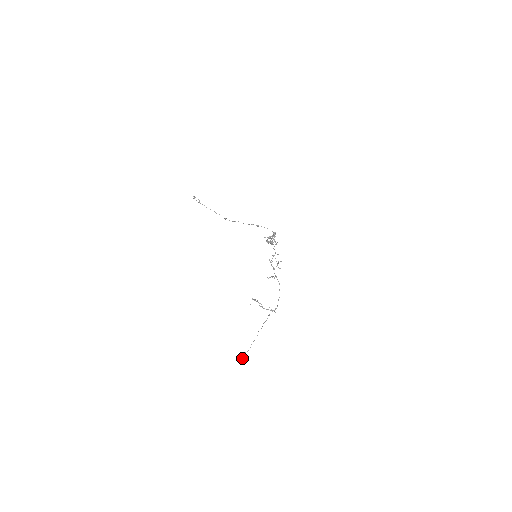
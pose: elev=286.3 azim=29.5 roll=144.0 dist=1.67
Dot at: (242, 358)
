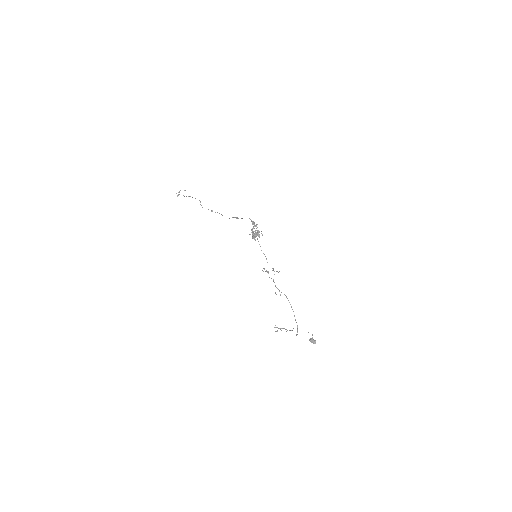
Dot at: occluded
